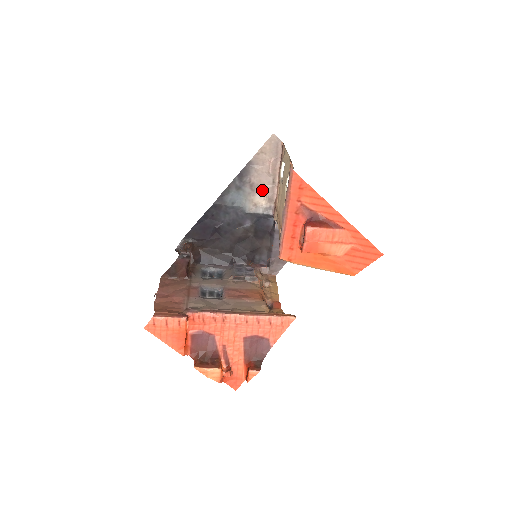
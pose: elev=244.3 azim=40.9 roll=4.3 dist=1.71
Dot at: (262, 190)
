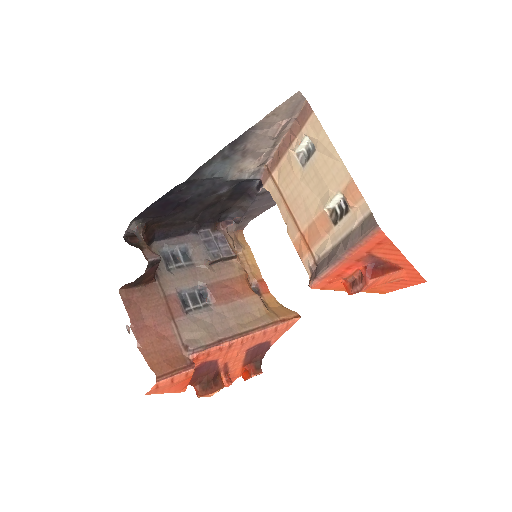
Dot at: (256, 155)
